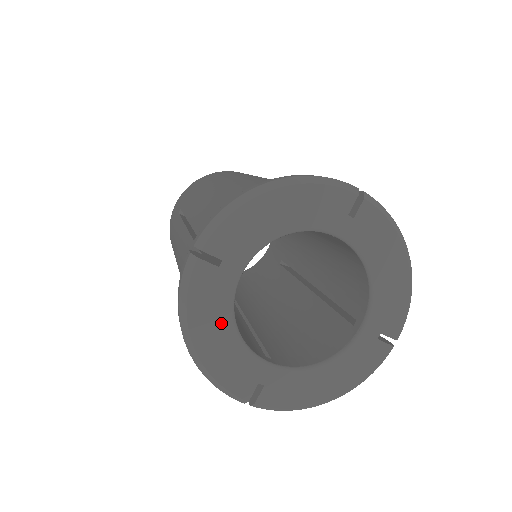
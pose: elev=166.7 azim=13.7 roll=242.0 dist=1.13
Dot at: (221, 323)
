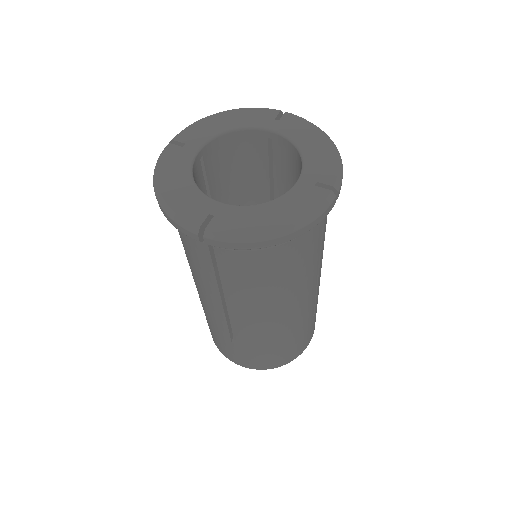
Dot at: (181, 176)
